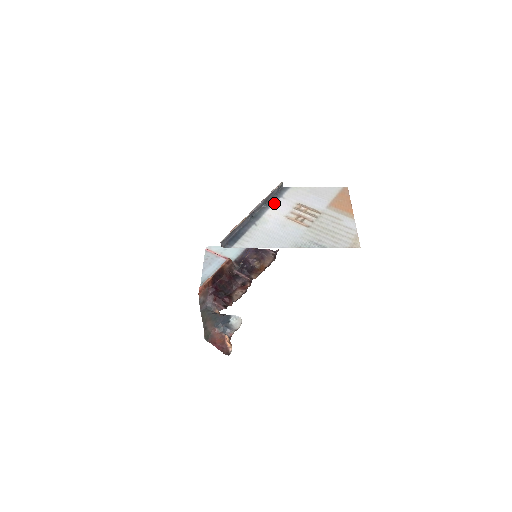
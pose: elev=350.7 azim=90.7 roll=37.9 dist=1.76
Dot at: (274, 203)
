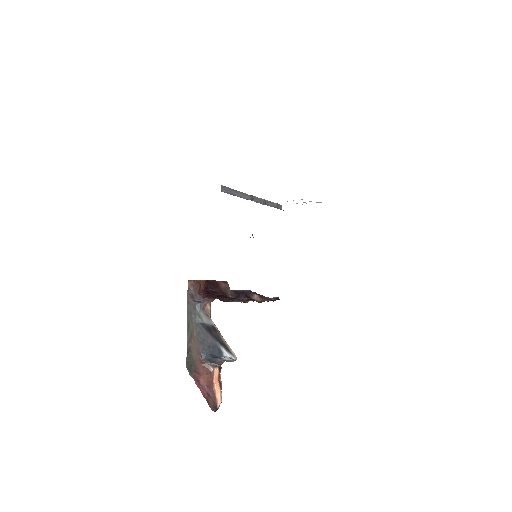
Dot at: occluded
